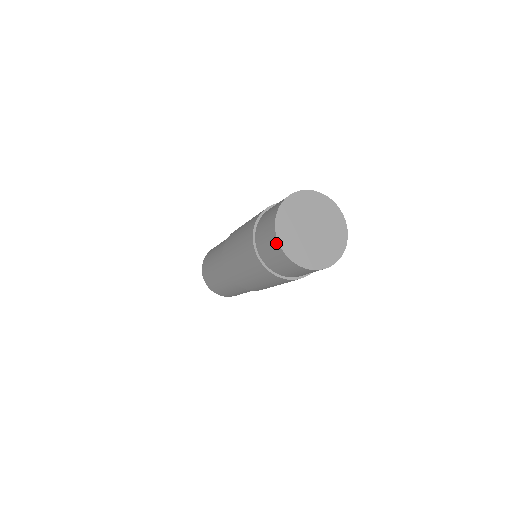
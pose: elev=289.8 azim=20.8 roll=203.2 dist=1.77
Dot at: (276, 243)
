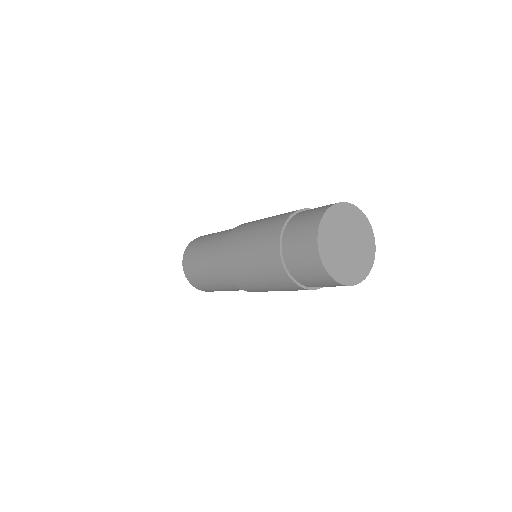
Dot at: (316, 256)
